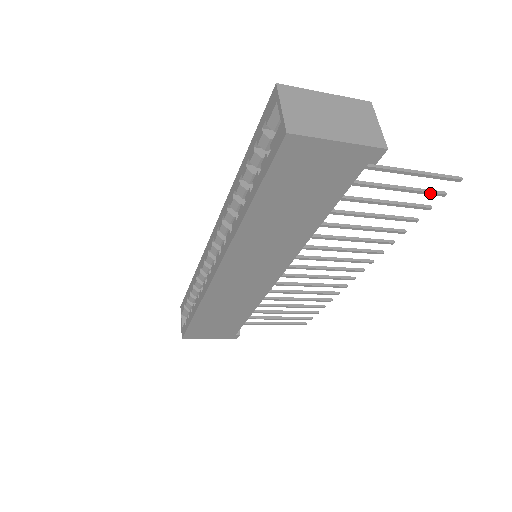
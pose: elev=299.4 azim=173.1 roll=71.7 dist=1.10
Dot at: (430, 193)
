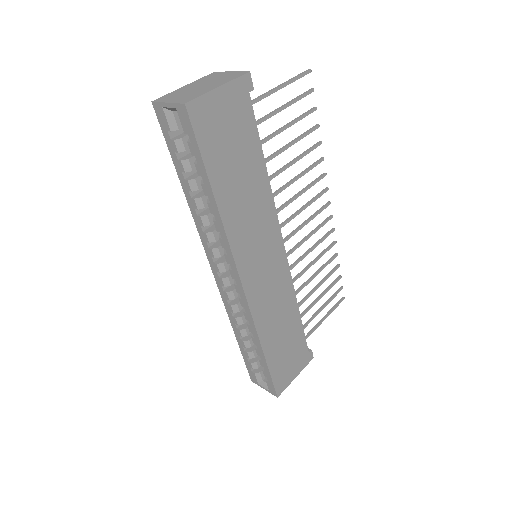
Dot at: (304, 95)
